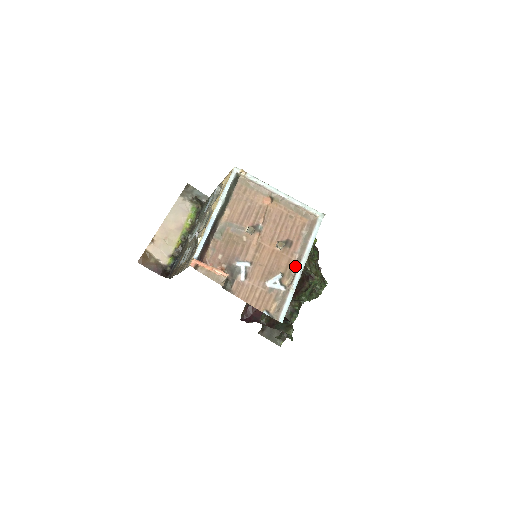
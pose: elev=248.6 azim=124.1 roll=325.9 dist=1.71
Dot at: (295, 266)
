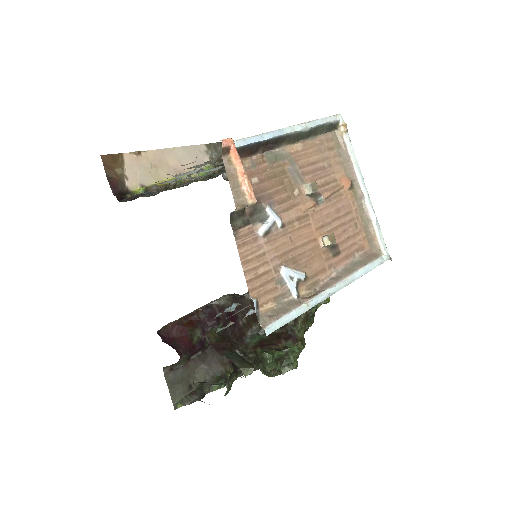
Dot at: (325, 283)
